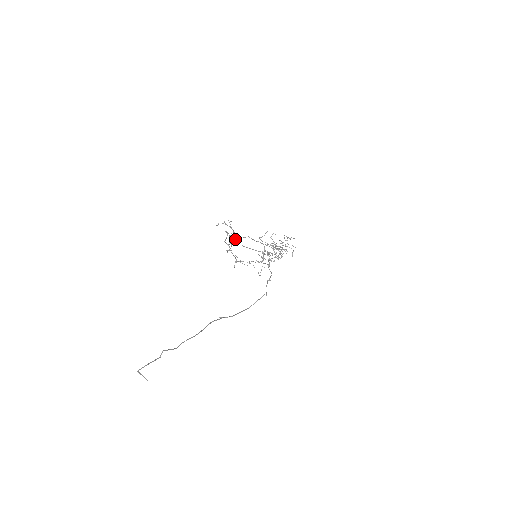
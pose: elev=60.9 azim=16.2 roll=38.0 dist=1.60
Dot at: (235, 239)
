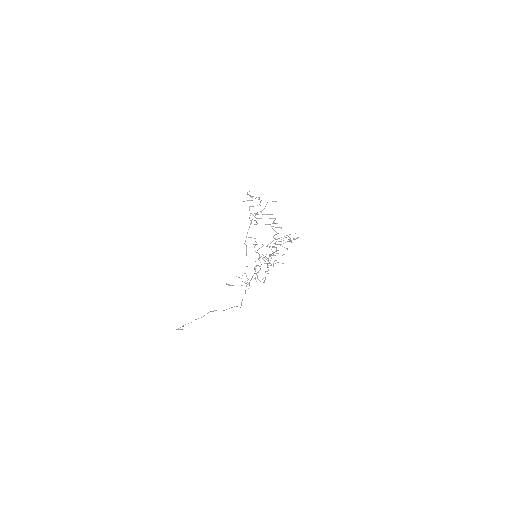
Dot at: (256, 218)
